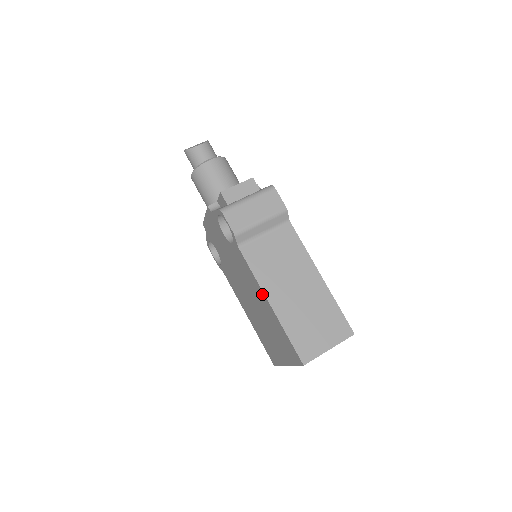
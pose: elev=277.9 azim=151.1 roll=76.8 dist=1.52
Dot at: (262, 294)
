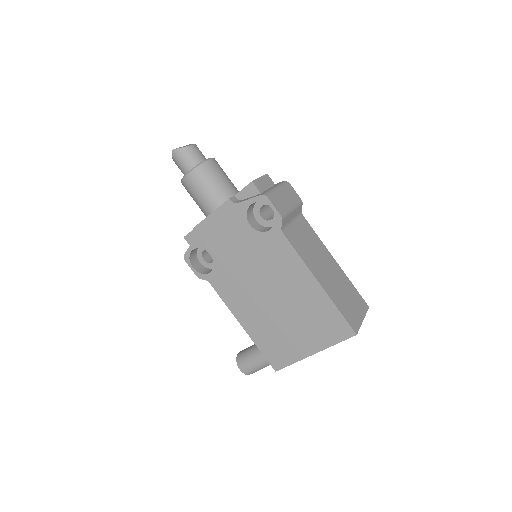
Dot at: (307, 275)
